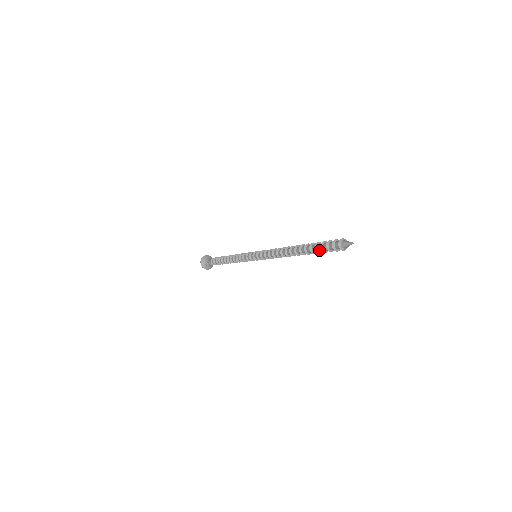
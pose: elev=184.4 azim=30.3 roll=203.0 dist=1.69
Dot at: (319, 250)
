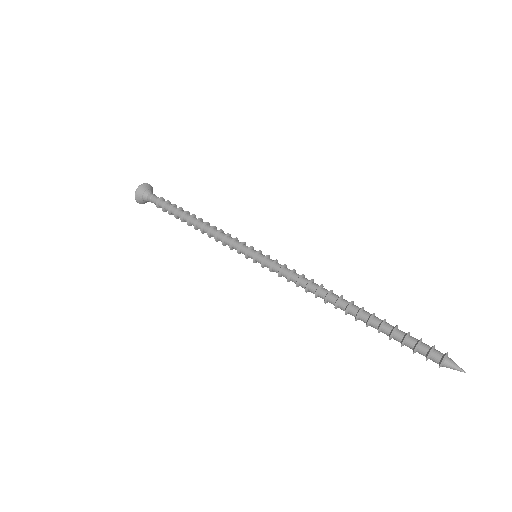
Dot at: (395, 338)
